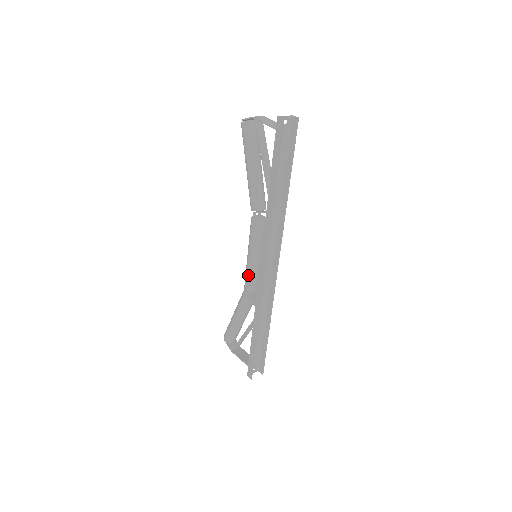
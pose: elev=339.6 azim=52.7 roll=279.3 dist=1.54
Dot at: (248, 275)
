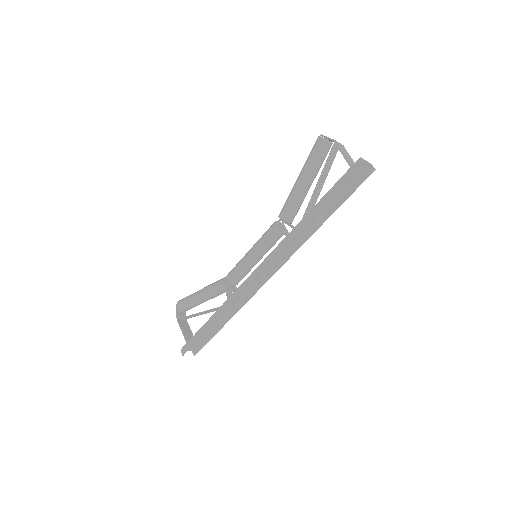
Dot at: (239, 268)
